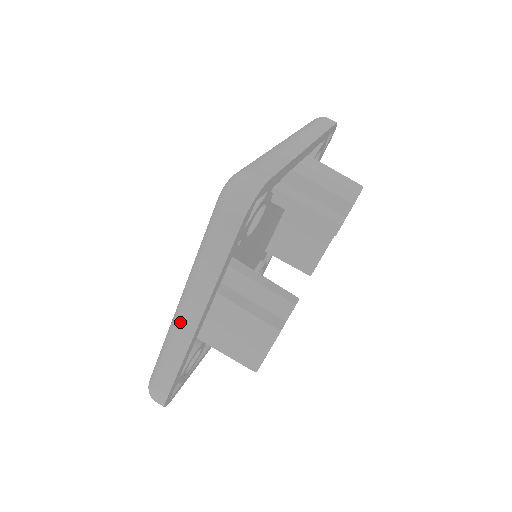
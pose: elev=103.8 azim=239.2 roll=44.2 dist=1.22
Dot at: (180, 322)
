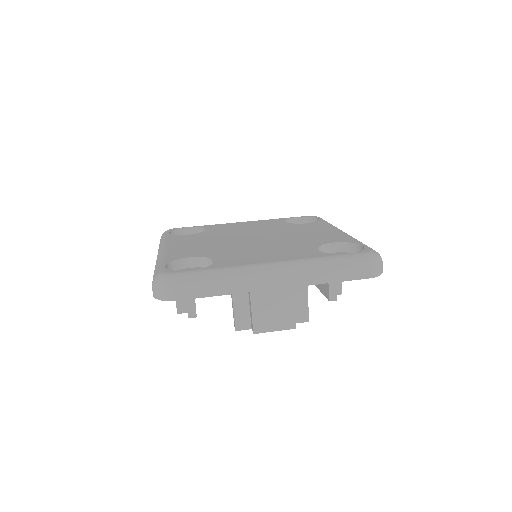
Dot at: occluded
